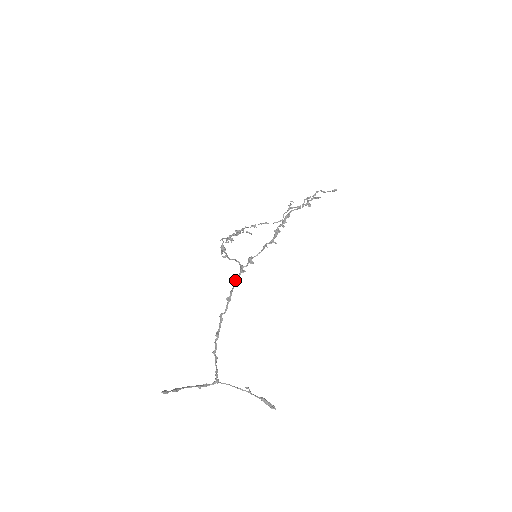
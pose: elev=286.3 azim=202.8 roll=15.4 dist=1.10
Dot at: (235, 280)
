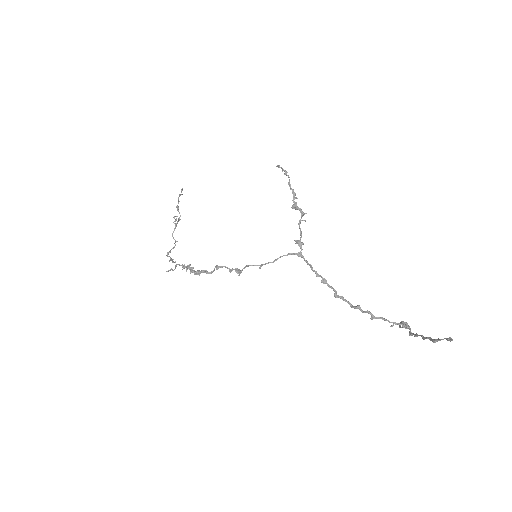
Dot at: (310, 265)
